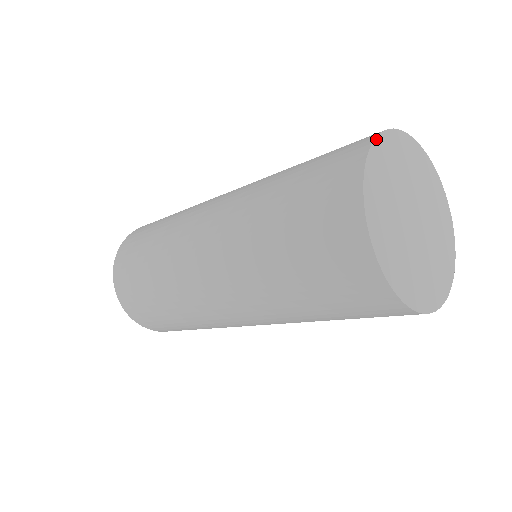
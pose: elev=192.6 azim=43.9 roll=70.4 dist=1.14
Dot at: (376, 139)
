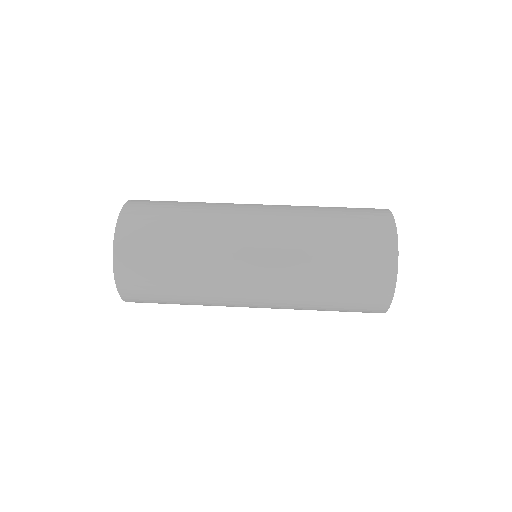
Dot at: (396, 229)
